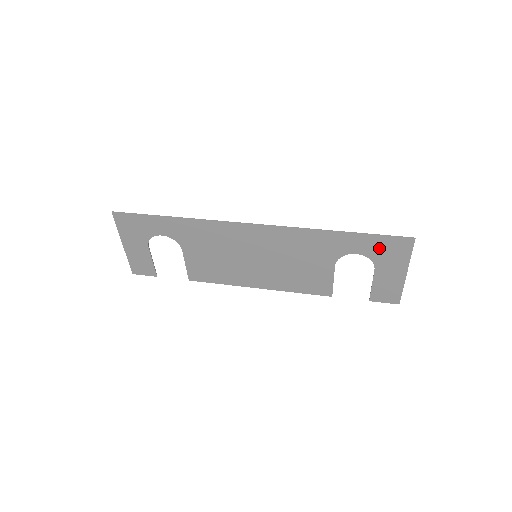
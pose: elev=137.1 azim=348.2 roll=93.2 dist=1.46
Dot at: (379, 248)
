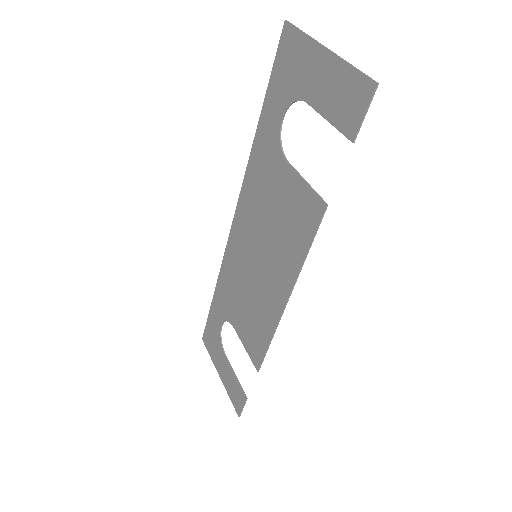
Dot at: (284, 81)
